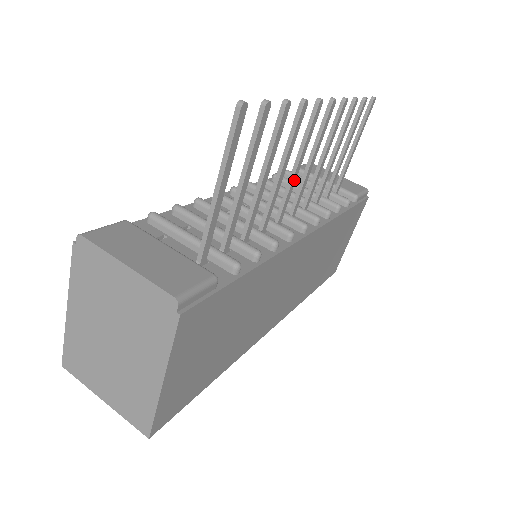
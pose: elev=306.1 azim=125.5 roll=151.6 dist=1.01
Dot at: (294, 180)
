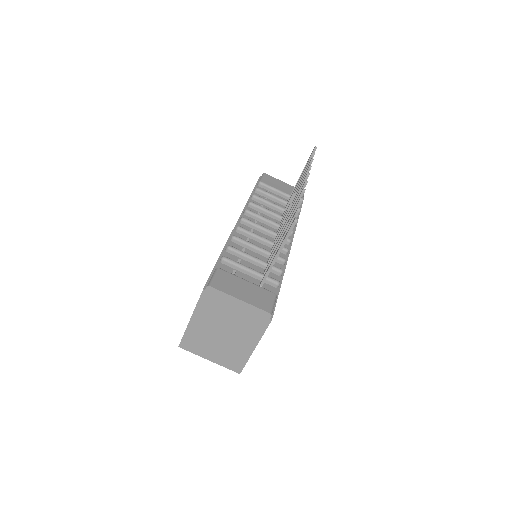
Dot at: occluded
